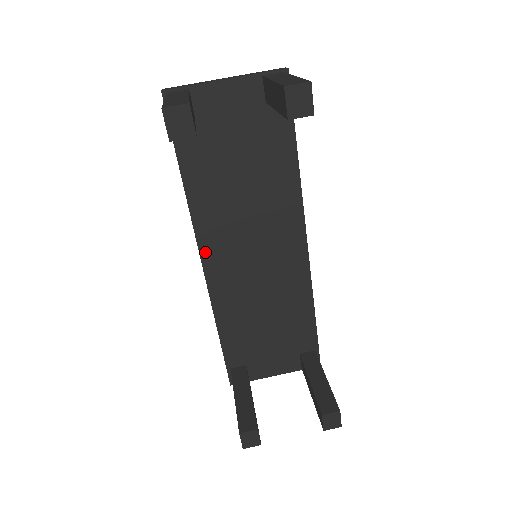
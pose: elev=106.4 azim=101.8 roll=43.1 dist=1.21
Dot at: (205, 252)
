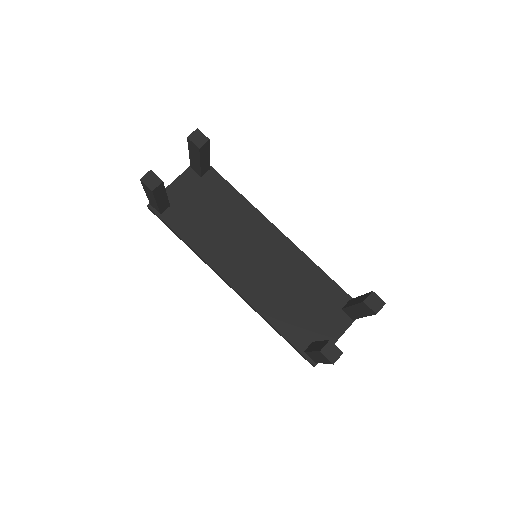
Dot at: (226, 276)
